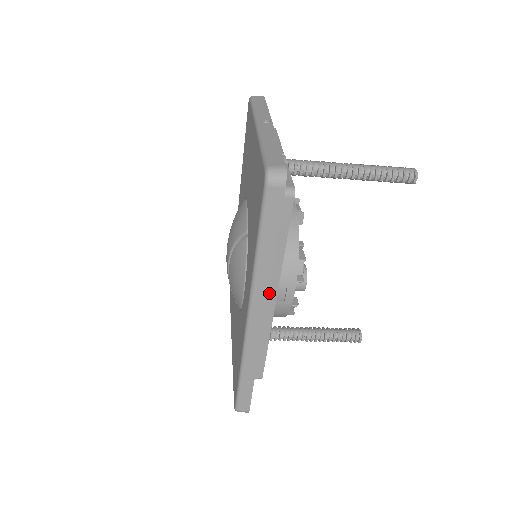
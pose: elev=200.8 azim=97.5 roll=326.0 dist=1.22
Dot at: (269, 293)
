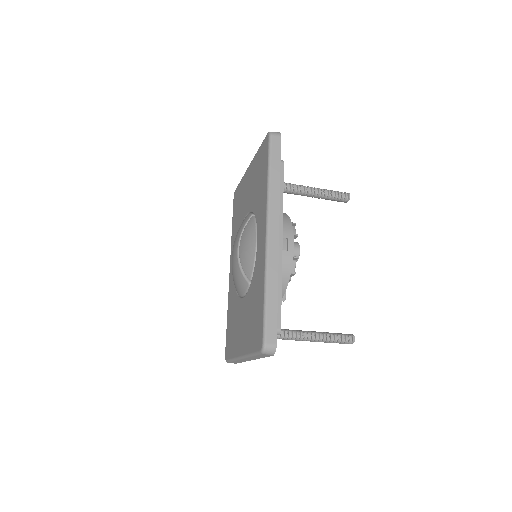
Dot at: occluded
